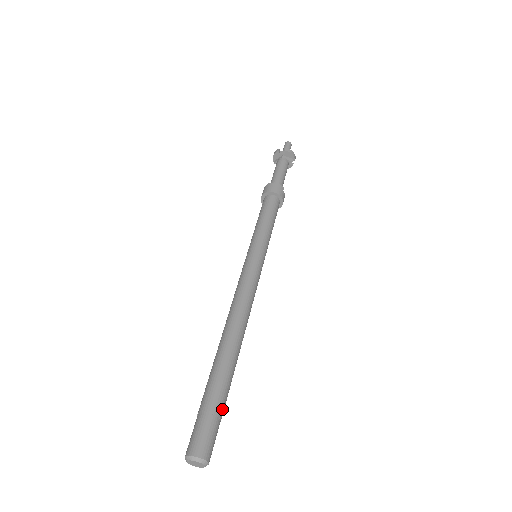
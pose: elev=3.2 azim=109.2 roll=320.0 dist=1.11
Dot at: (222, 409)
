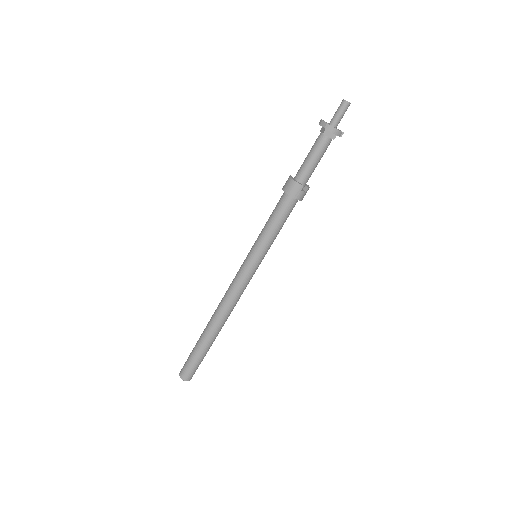
Dot at: (200, 360)
